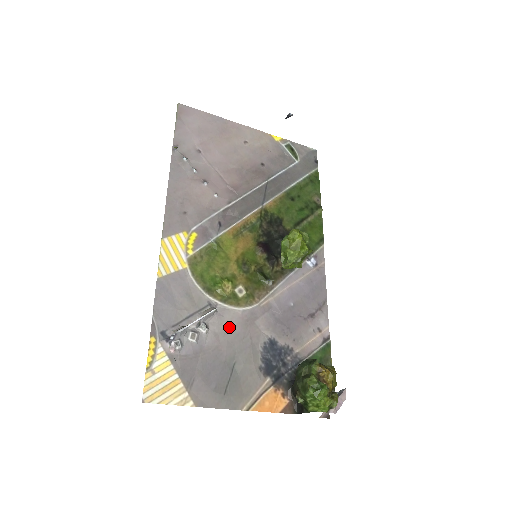
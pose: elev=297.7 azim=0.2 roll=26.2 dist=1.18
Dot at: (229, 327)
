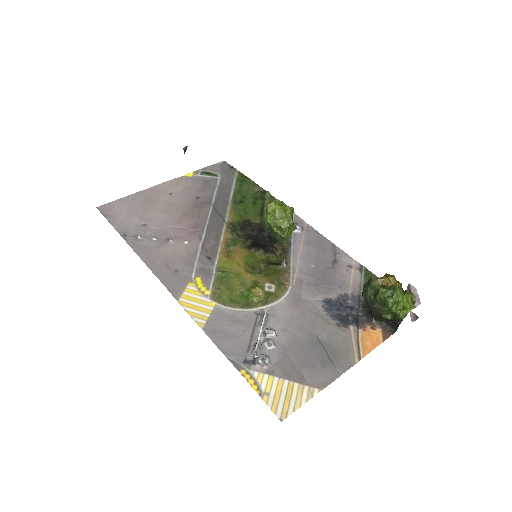
Dot at: (287, 317)
